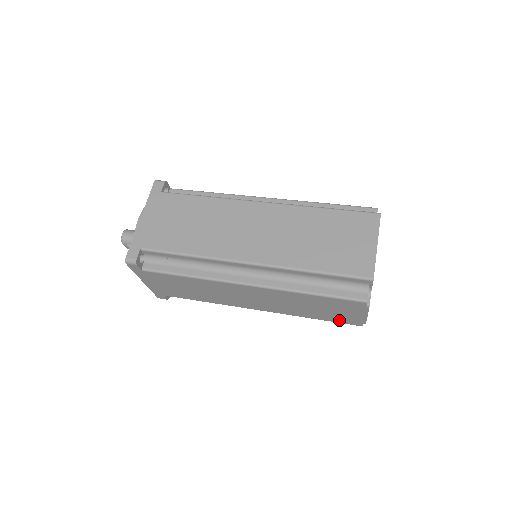
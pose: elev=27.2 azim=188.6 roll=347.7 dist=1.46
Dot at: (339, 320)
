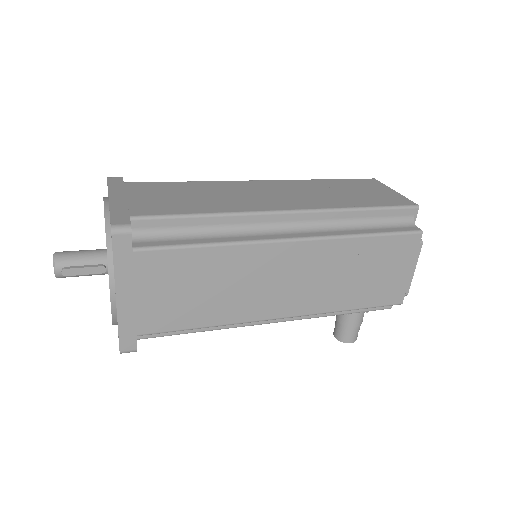
Dot at: (380, 298)
